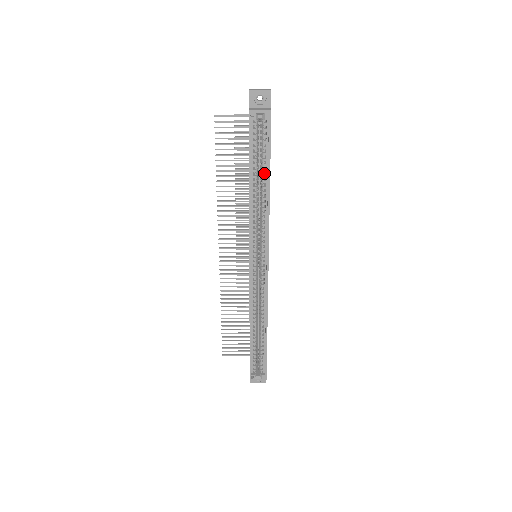
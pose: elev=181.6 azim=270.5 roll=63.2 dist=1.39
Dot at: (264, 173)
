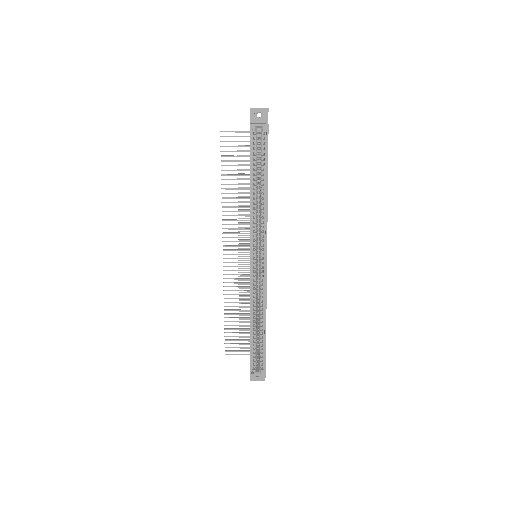
Dot at: occluded
